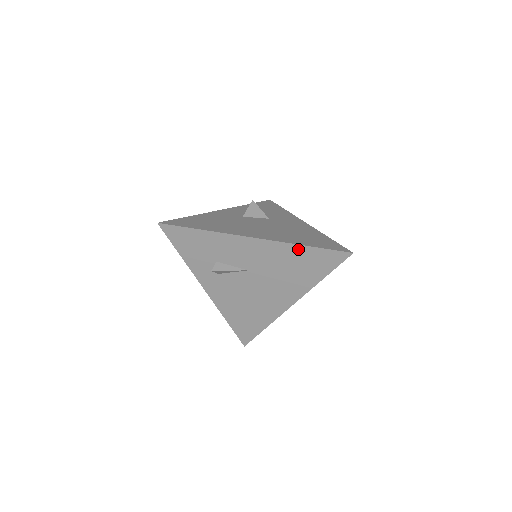
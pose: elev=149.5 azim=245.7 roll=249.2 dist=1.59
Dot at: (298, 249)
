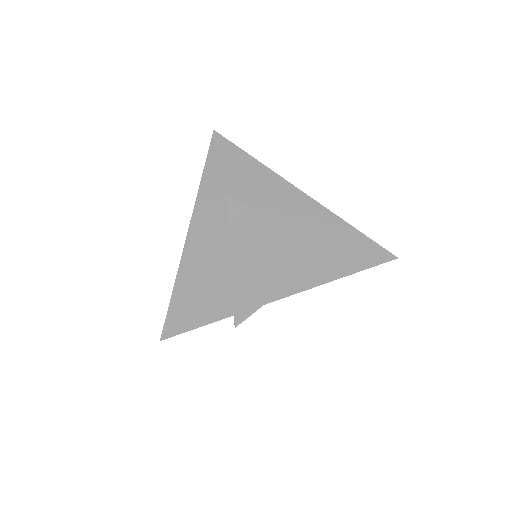
Dot at: occluded
